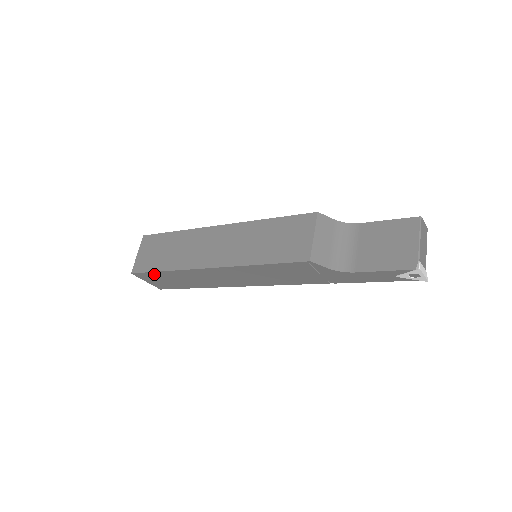
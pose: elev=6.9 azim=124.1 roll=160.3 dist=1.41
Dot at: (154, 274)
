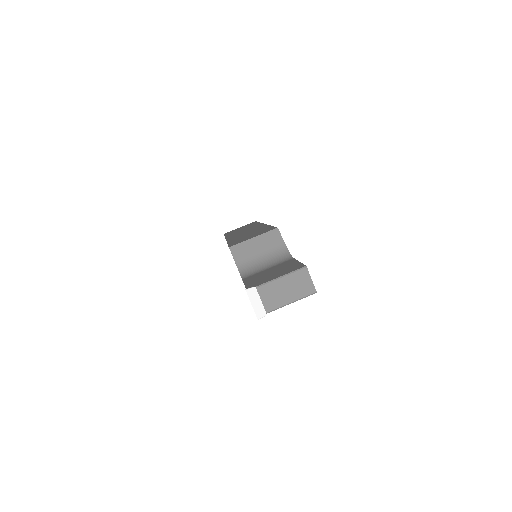
Dot at: occluded
